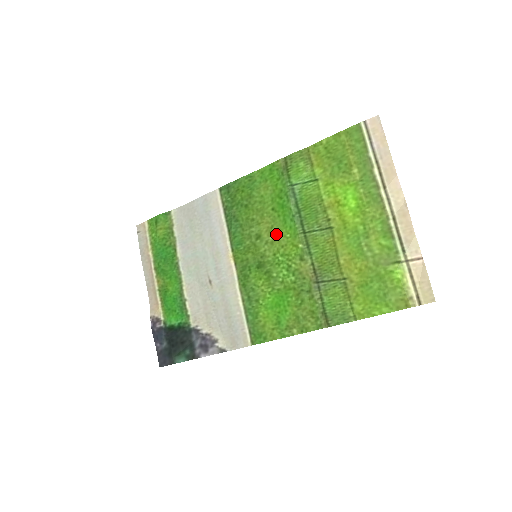
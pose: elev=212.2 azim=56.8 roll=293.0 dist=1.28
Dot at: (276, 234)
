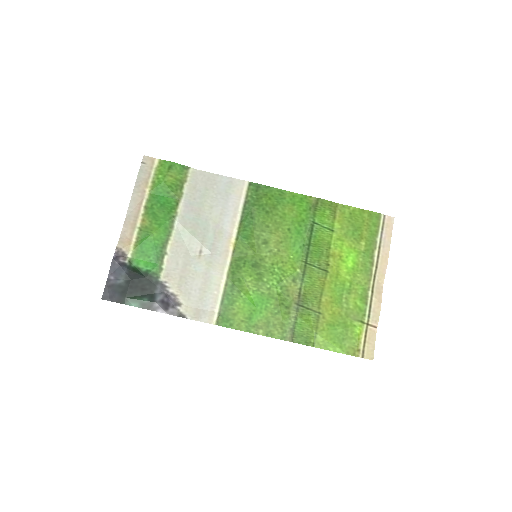
Dot at: (282, 250)
